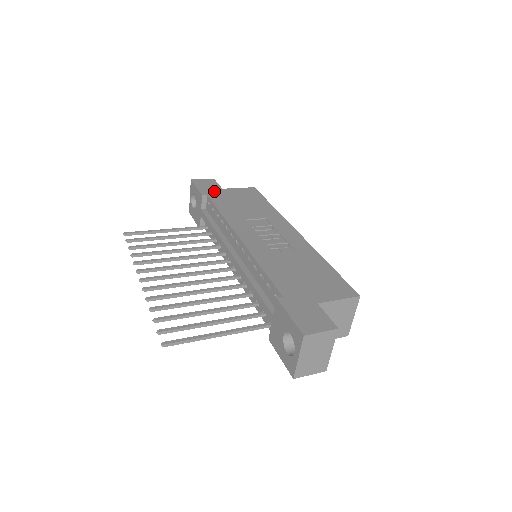
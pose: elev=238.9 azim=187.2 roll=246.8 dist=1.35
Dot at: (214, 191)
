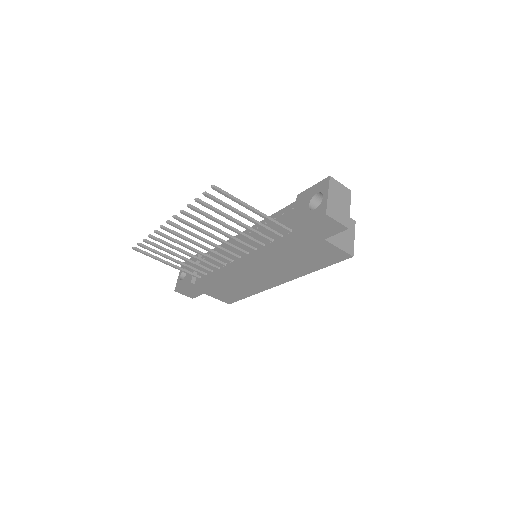
Dot at: occluded
